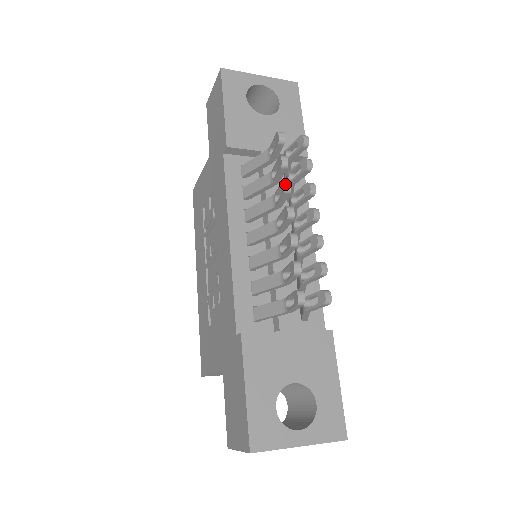
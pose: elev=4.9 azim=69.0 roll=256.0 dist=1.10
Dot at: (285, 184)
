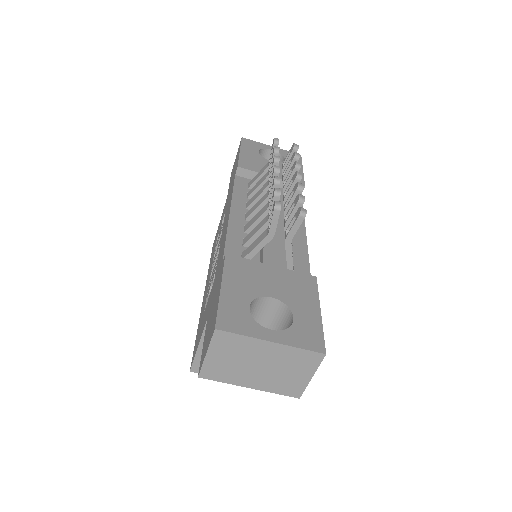
Dot at: (275, 156)
